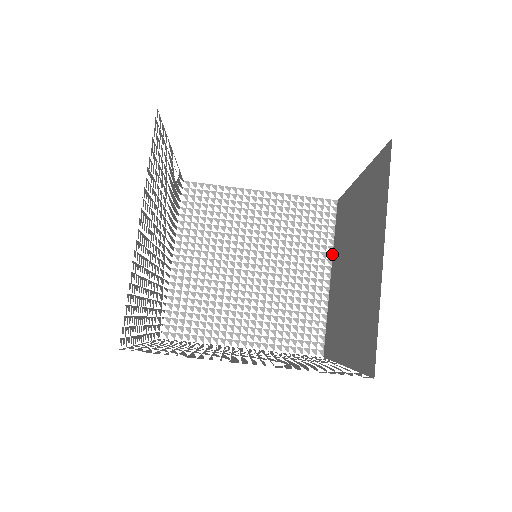
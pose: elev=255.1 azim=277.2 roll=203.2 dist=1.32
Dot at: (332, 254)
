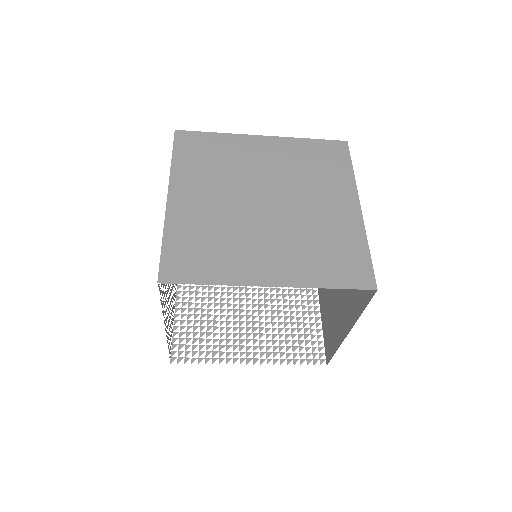
Dot at: occluded
